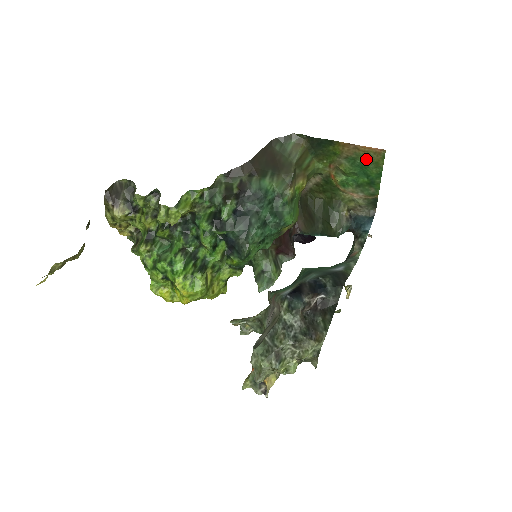
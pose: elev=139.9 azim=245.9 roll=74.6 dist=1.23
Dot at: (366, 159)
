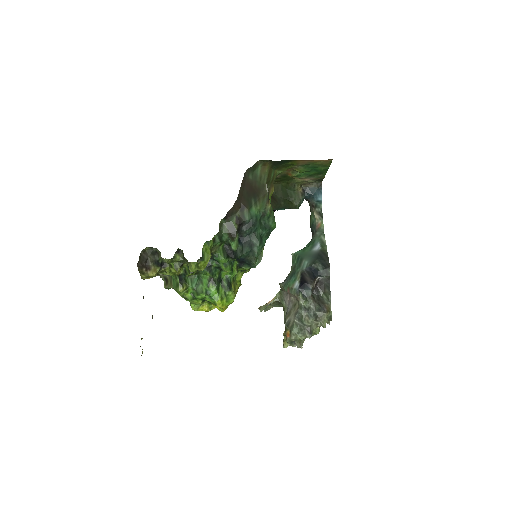
Dot at: (317, 164)
